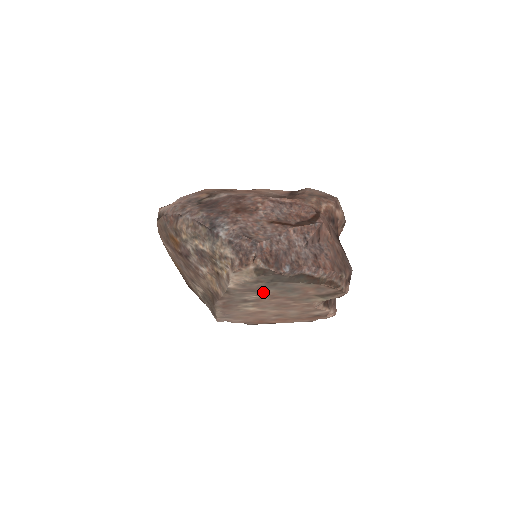
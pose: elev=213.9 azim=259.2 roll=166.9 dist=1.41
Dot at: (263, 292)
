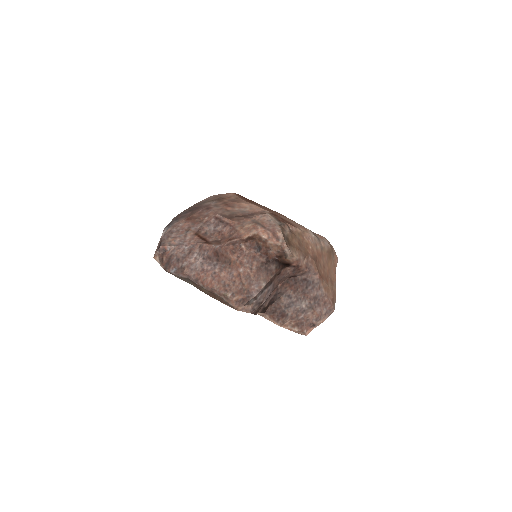
Dot at: occluded
